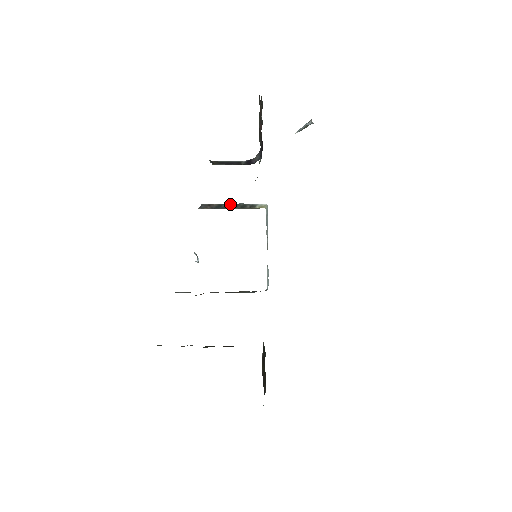
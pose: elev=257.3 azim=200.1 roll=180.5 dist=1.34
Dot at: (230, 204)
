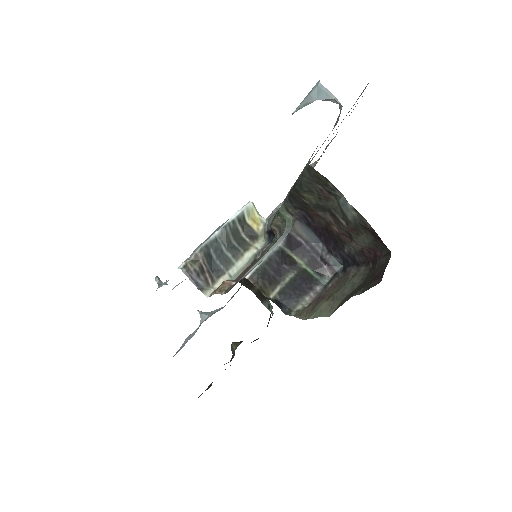
Dot at: (214, 240)
